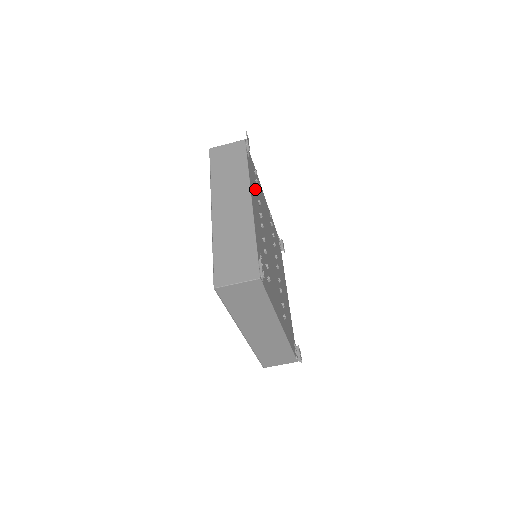
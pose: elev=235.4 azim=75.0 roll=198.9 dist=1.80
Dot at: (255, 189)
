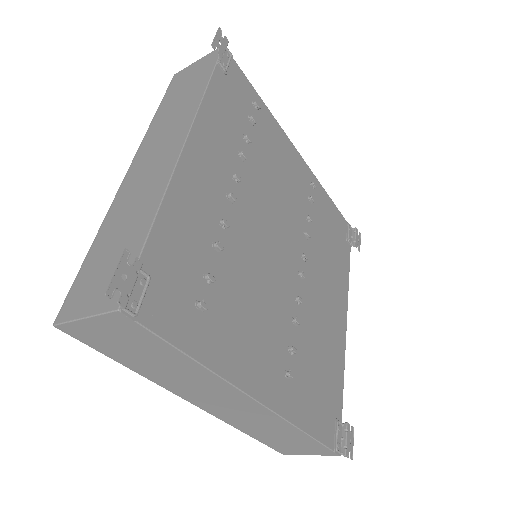
Dot at: (235, 131)
